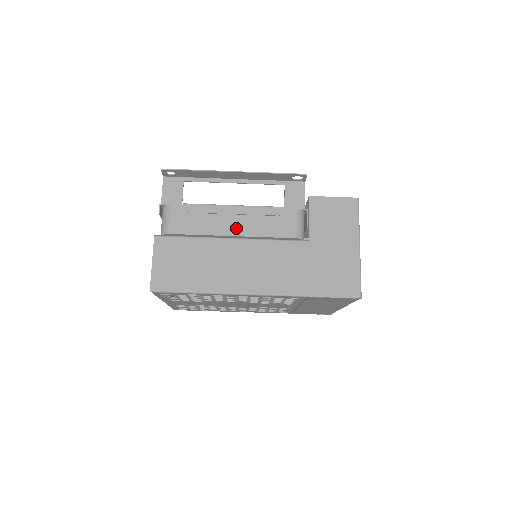
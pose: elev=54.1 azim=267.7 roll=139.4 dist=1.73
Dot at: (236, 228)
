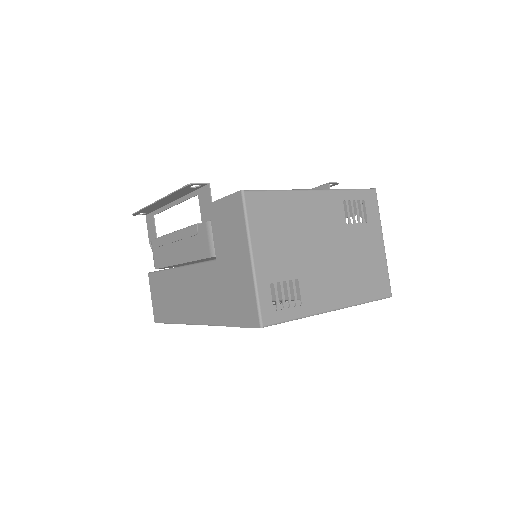
Dot at: (180, 255)
